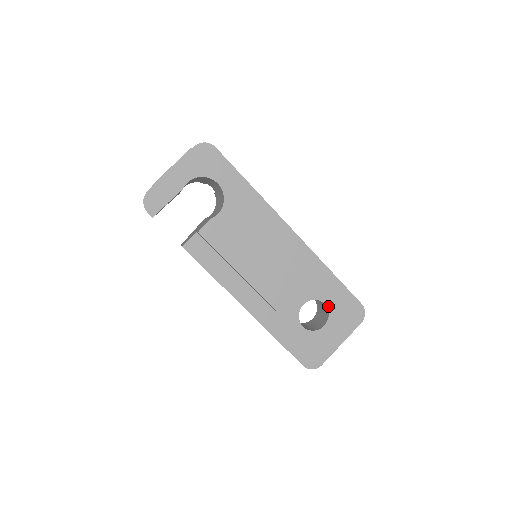
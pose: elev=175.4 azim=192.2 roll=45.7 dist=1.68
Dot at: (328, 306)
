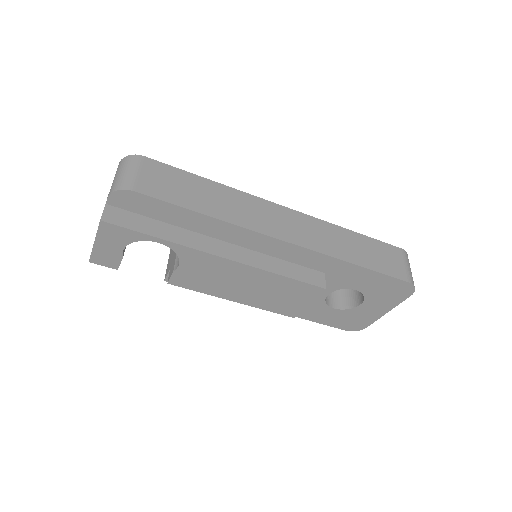
Dot at: (361, 291)
